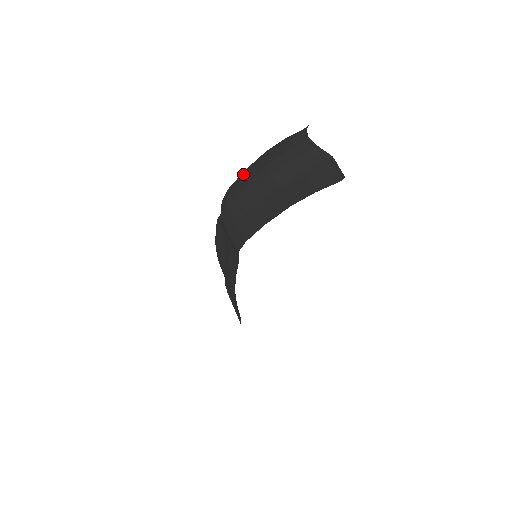
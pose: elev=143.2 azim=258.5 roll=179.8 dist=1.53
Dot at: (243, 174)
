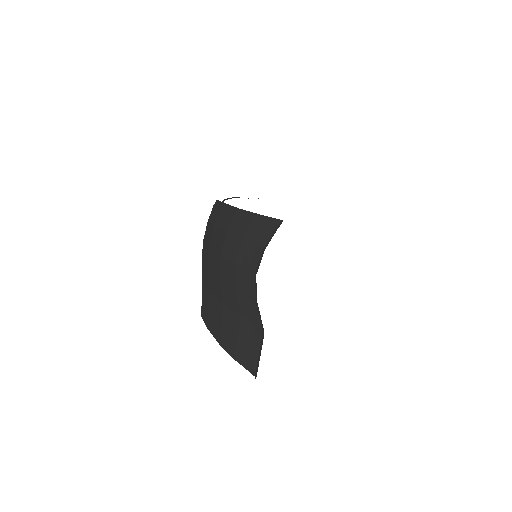
Dot at: (217, 217)
